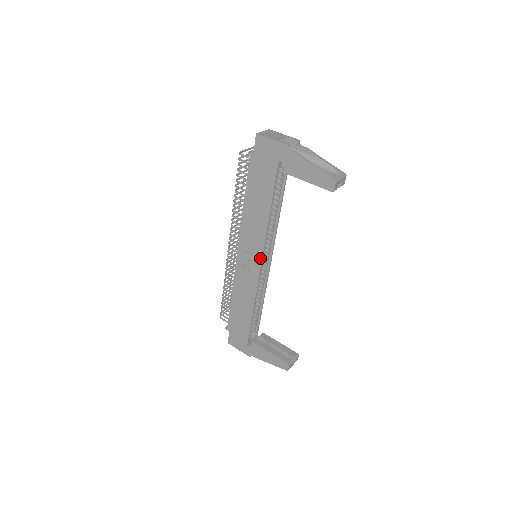
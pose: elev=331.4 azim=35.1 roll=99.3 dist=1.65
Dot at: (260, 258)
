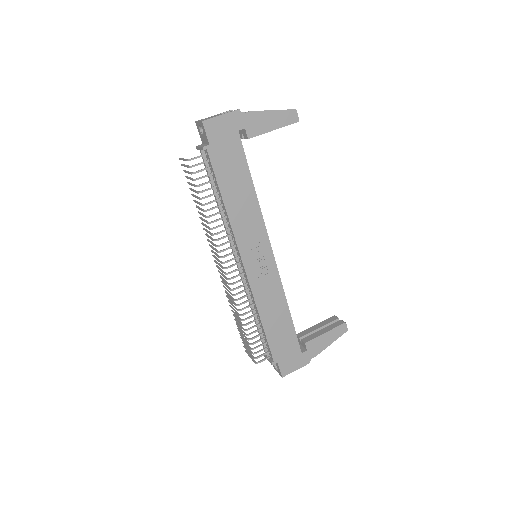
Dot at: (269, 246)
